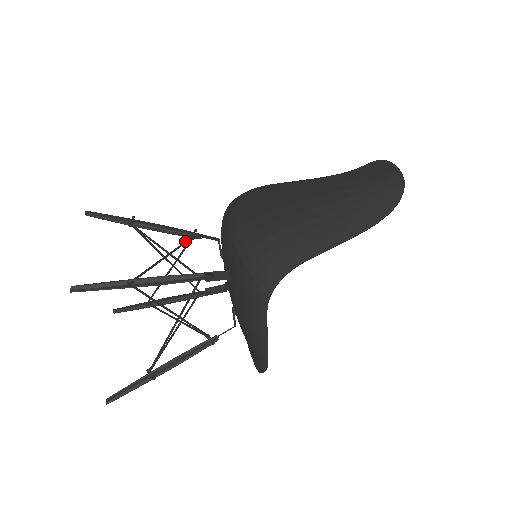
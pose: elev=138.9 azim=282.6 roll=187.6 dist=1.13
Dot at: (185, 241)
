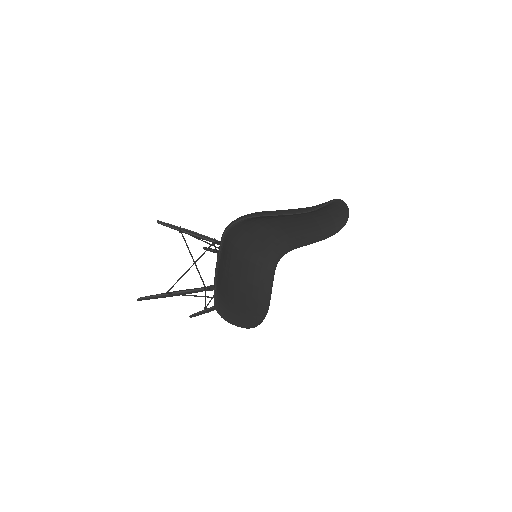
Dot at: occluded
